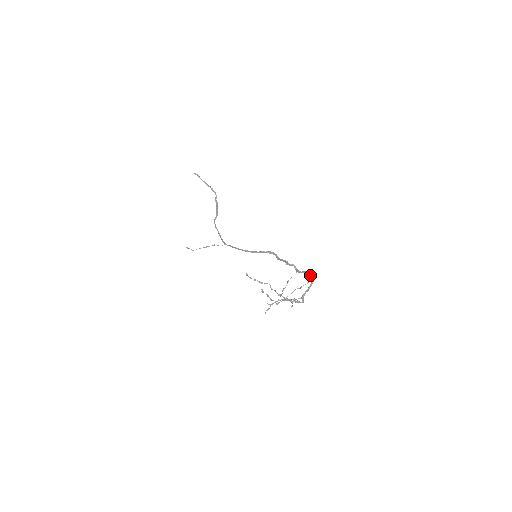
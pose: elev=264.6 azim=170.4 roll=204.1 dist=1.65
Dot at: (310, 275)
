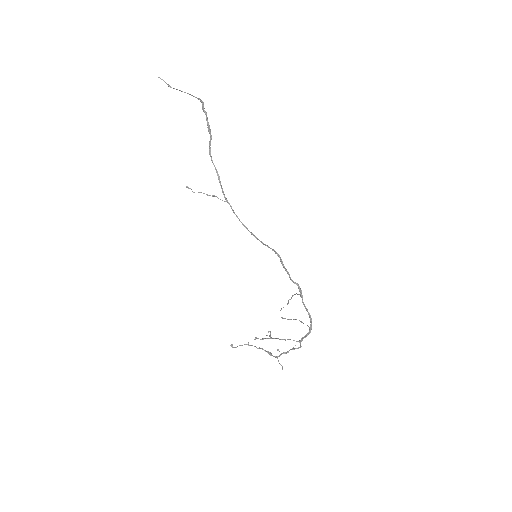
Dot at: occluded
